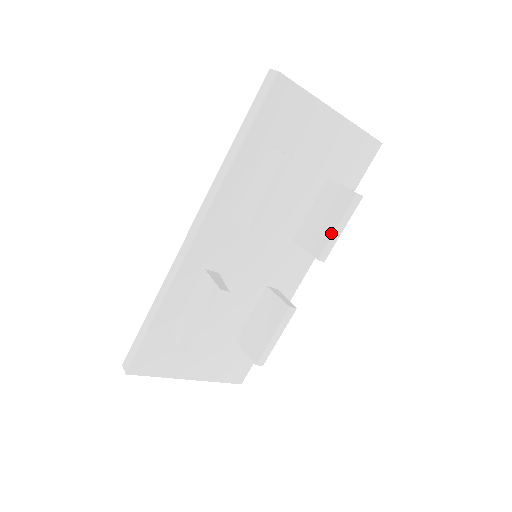
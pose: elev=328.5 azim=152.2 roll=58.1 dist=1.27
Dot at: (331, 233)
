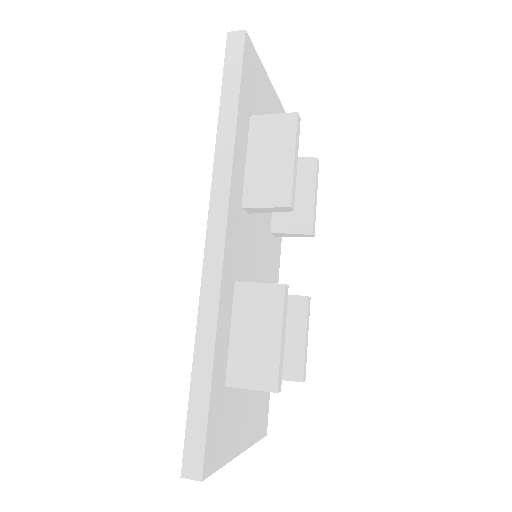
Dot at: (312, 204)
